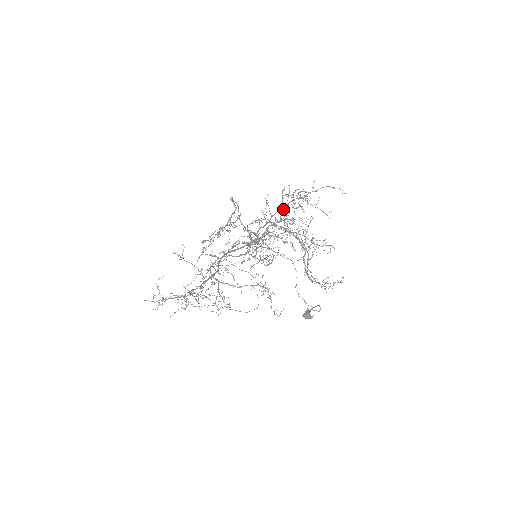
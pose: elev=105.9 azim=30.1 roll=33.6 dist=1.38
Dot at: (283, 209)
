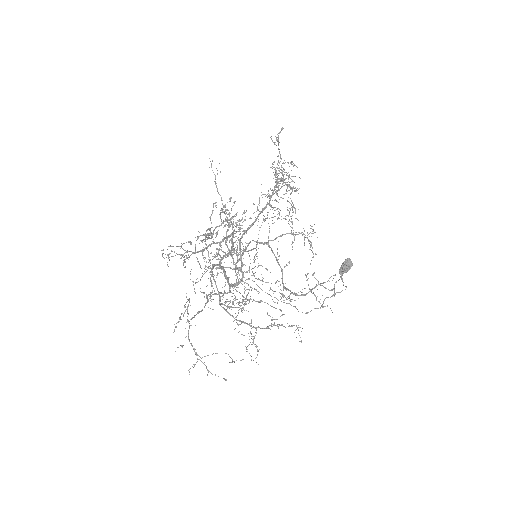
Dot at: (281, 170)
